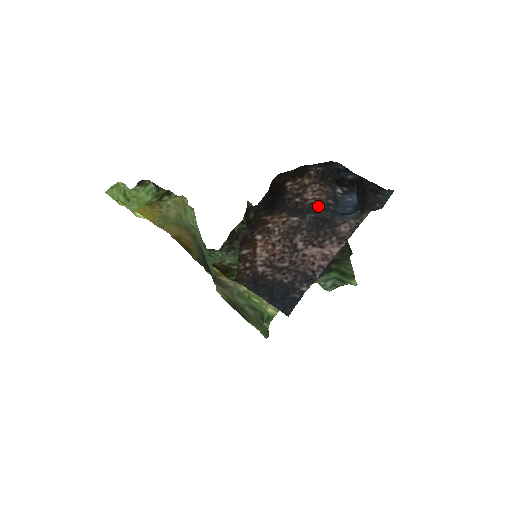
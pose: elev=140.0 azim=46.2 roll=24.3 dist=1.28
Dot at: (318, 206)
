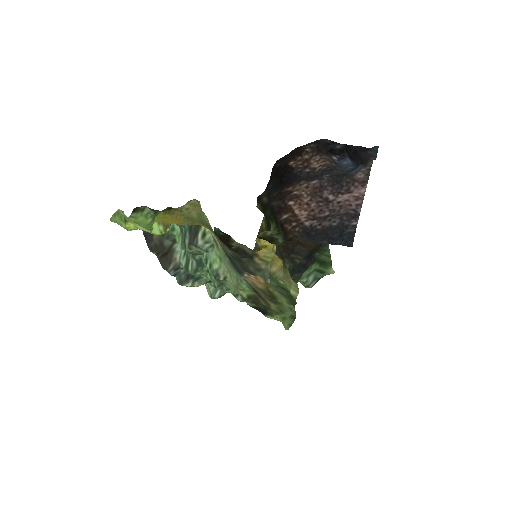
Dot at: (328, 169)
